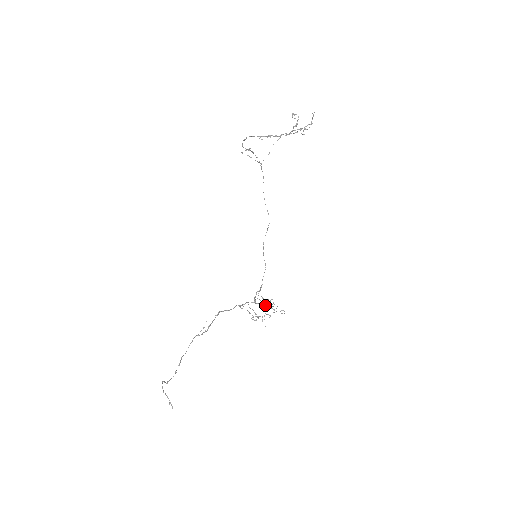
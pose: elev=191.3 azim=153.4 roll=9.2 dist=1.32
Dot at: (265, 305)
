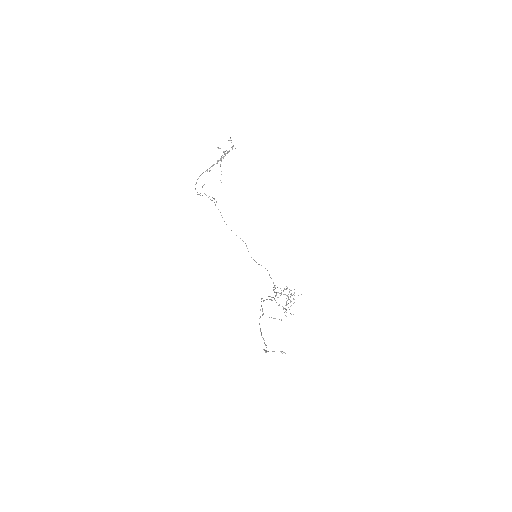
Dot at: (285, 294)
